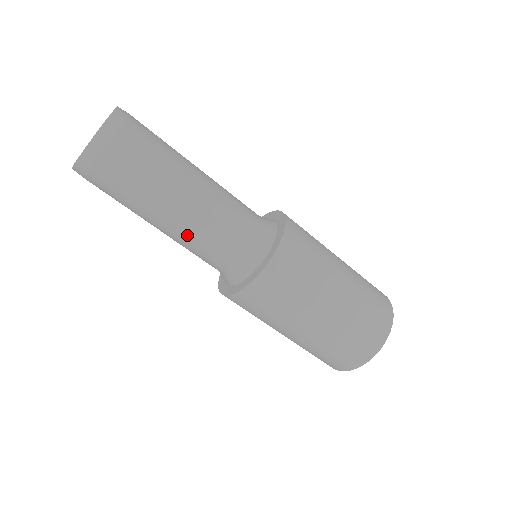
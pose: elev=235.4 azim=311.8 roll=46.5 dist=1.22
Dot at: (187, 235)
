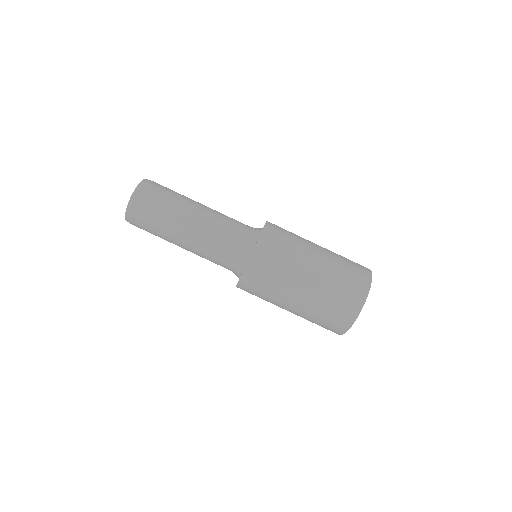
Dot at: (201, 241)
